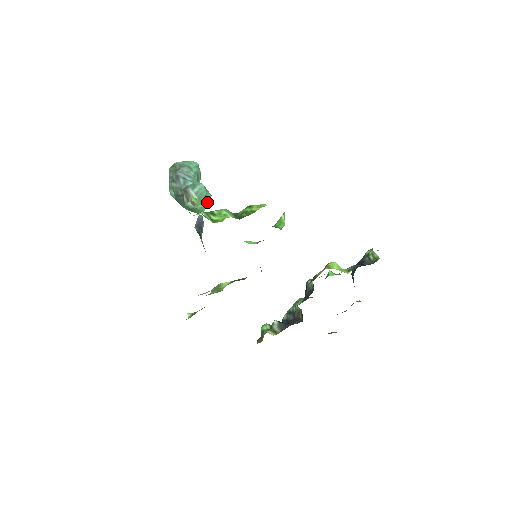
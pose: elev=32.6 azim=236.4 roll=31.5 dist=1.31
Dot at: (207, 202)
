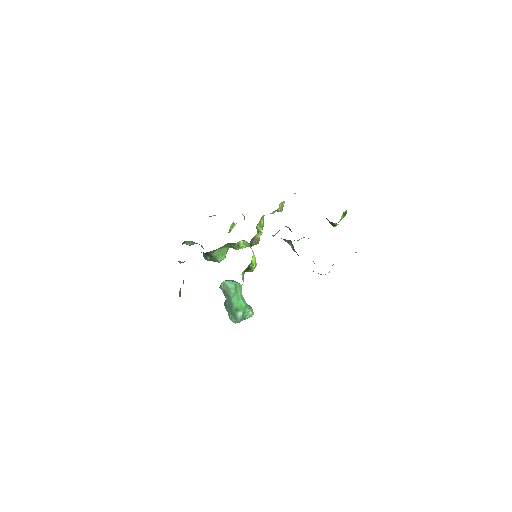
Dot at: (235, 282)
